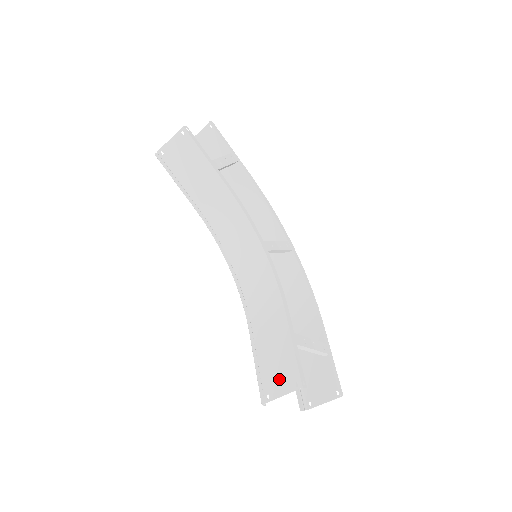
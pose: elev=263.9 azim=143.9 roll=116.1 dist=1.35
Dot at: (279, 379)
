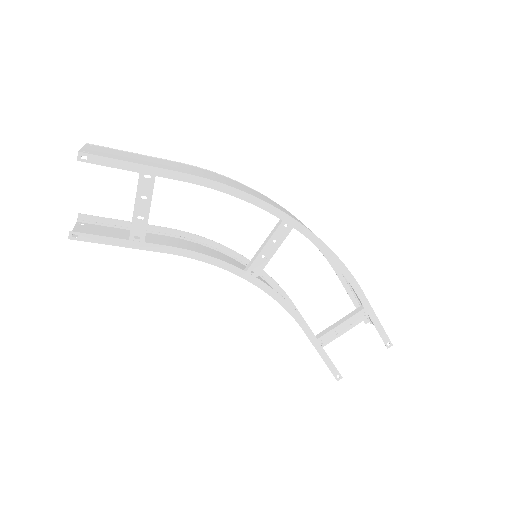
Dot at: occluded
